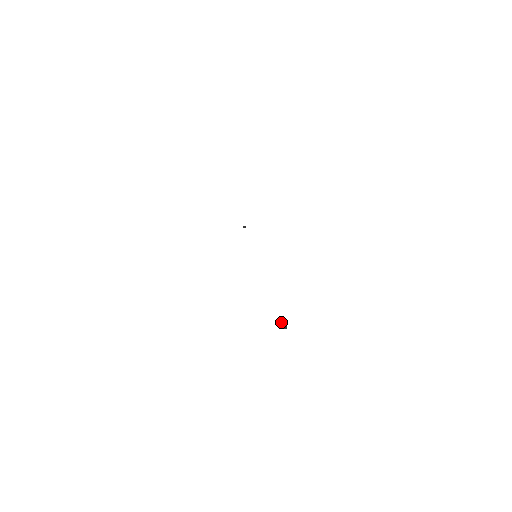
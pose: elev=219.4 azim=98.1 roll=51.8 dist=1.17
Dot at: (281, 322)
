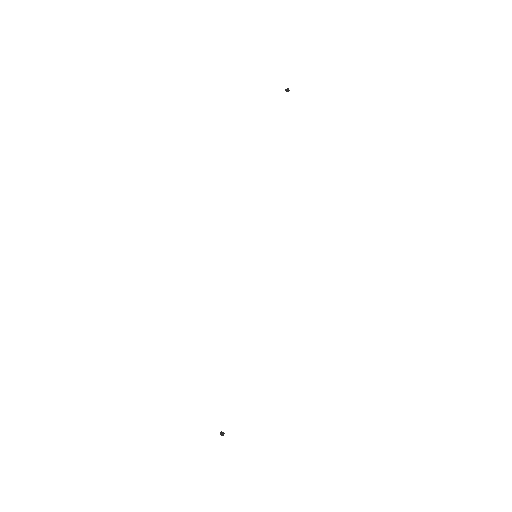
Dot at: (222, 434)
